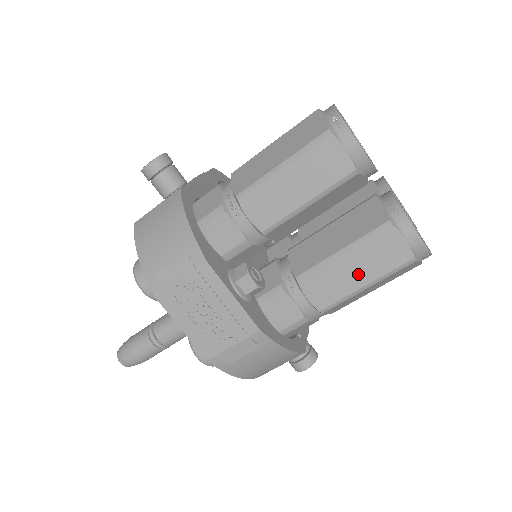
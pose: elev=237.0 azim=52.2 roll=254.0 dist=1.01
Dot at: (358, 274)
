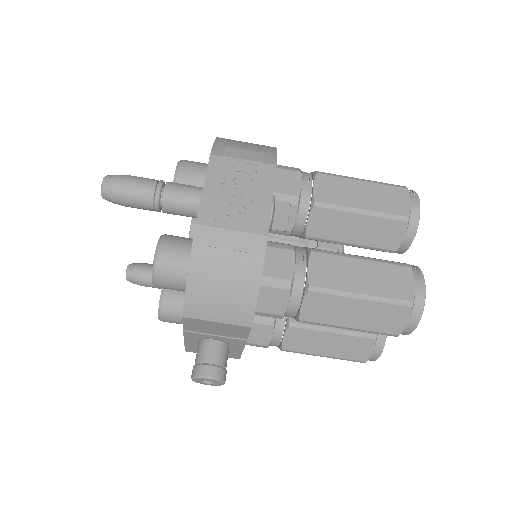
Dot at: (362, 281)
